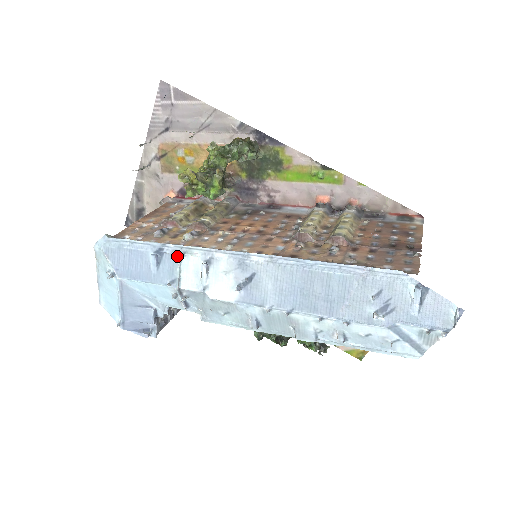
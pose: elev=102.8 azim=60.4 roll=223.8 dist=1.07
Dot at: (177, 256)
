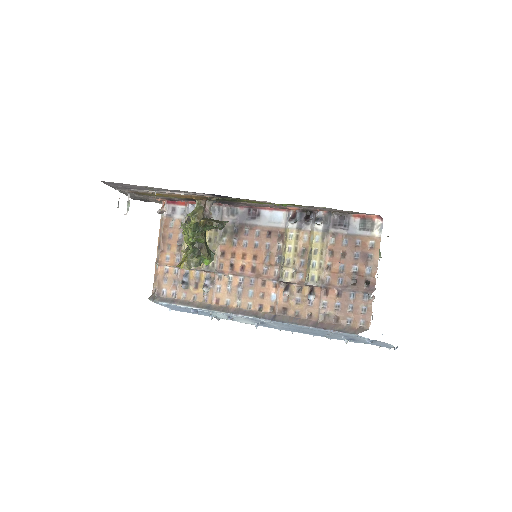
Dot at: (208, 312)
